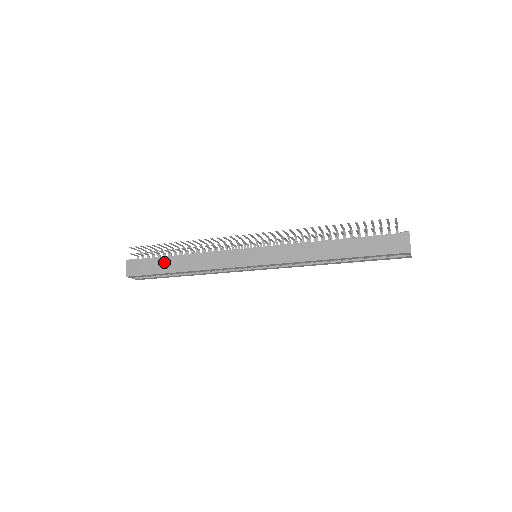
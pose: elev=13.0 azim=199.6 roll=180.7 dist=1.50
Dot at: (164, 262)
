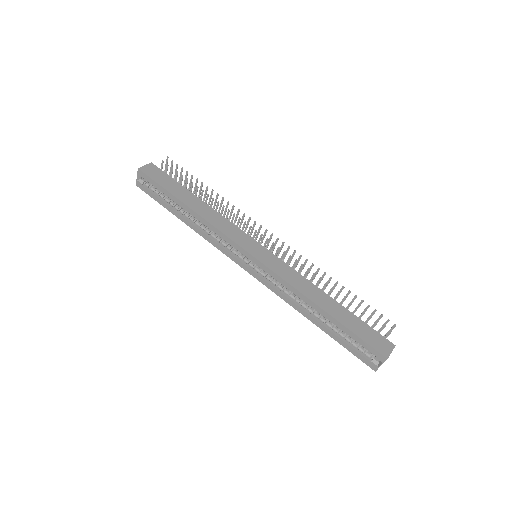
Dot at: (181, 190)
